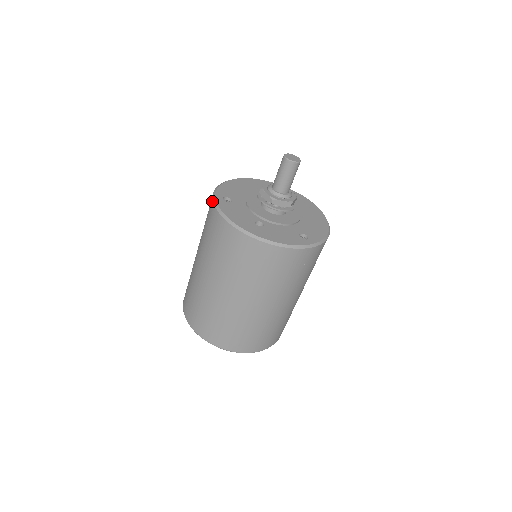
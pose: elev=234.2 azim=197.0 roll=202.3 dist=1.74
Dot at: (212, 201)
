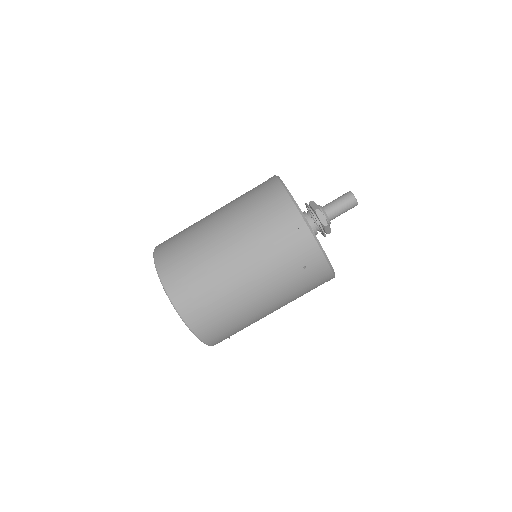
Dot at: (274, 175)
